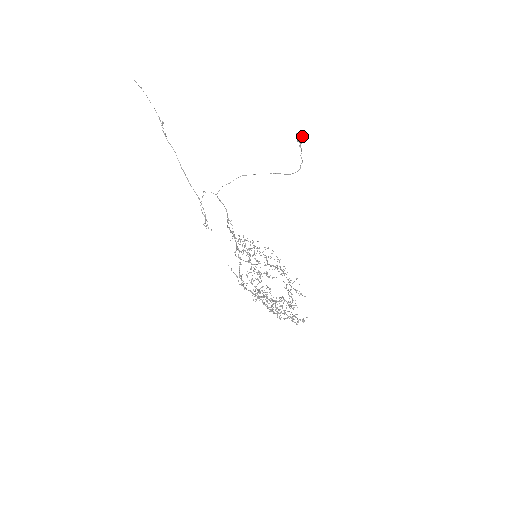
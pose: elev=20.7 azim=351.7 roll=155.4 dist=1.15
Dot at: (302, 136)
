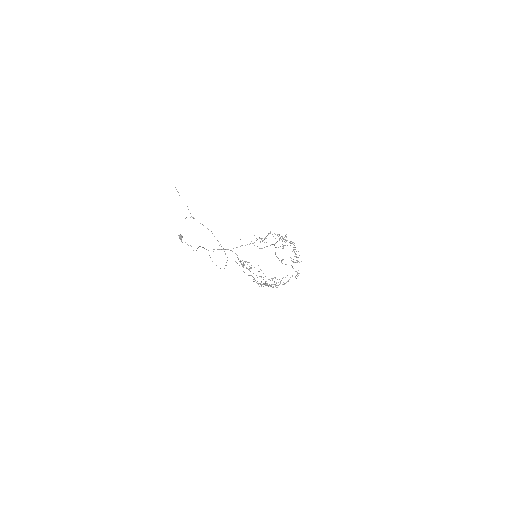
Dot at: (179, 236)
